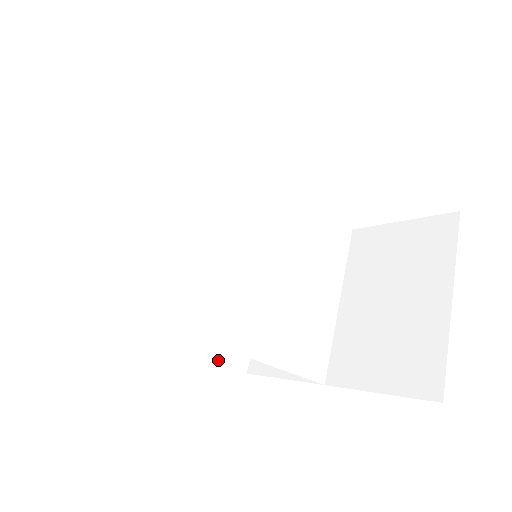
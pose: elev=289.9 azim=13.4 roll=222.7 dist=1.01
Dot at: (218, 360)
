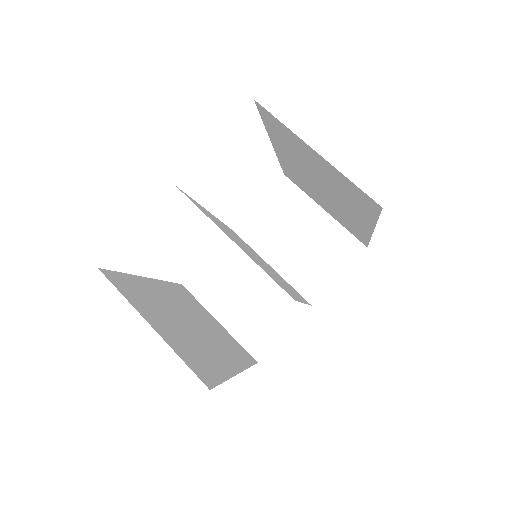
Dot at: (250, 364)
